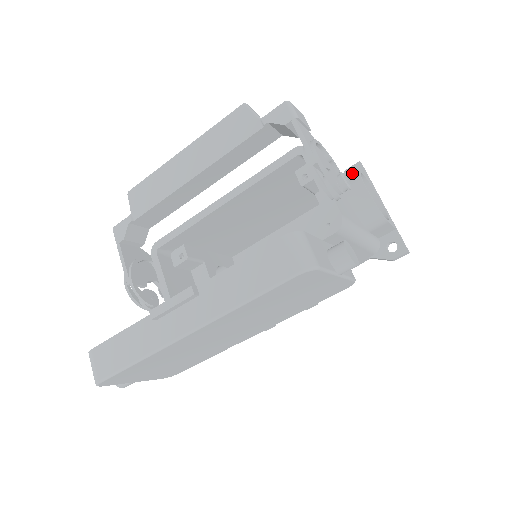
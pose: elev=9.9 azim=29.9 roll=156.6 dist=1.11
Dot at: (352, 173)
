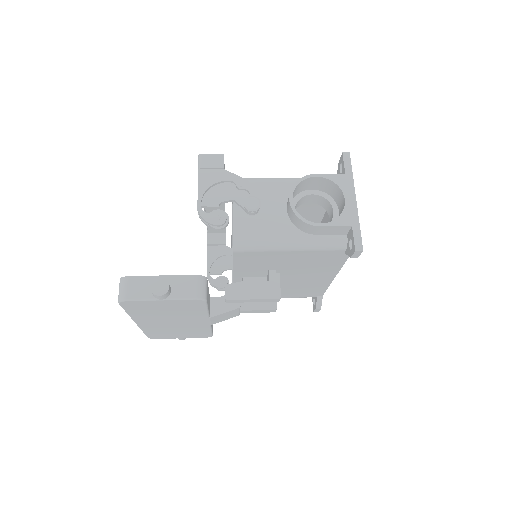
Dot at: occluded
